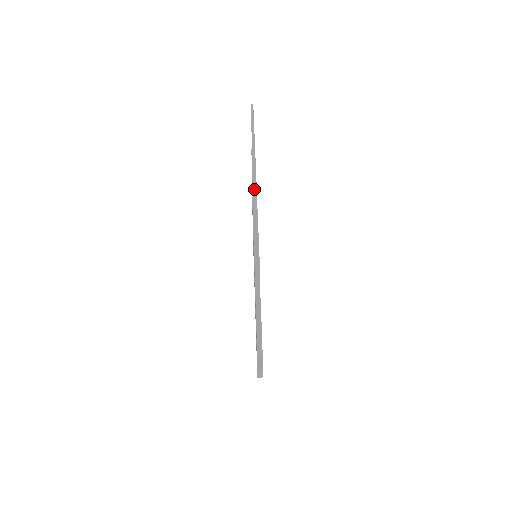
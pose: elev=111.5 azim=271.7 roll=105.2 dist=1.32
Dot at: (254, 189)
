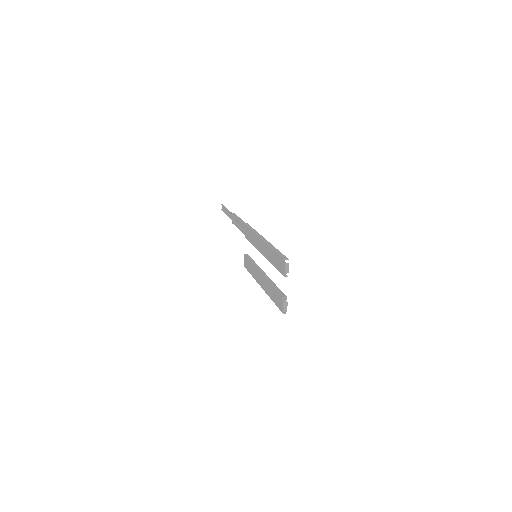
Dot at: (244, 223)
